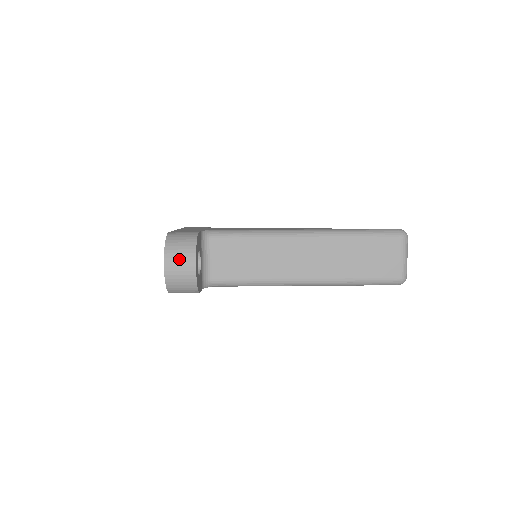
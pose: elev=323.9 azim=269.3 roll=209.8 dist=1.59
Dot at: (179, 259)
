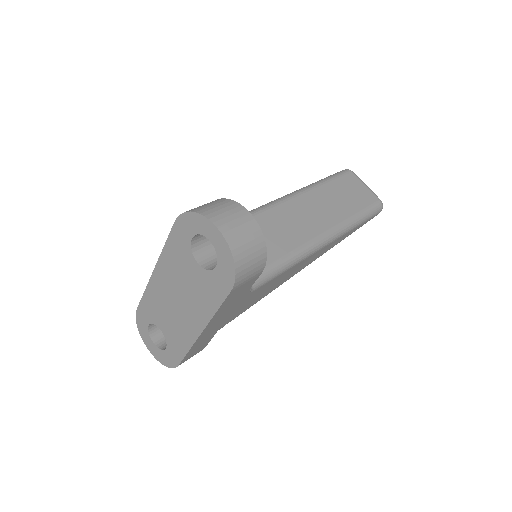
Dot at: (226, 213)
